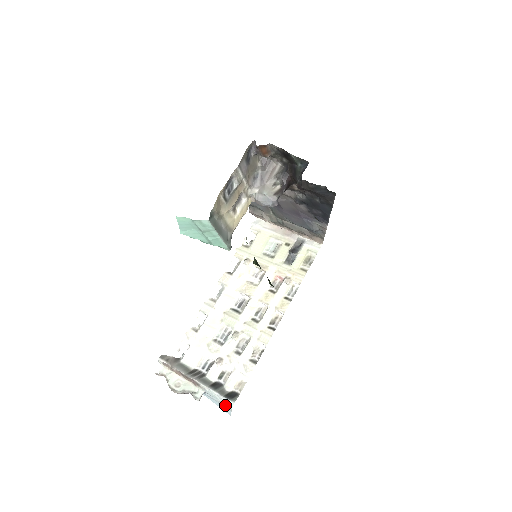
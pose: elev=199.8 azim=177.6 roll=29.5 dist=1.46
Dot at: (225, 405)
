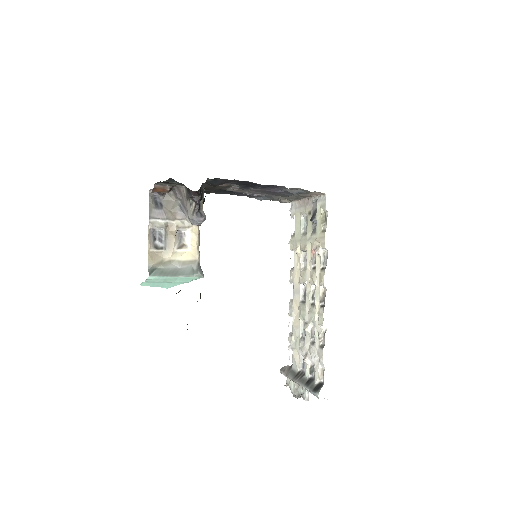
Dot at: occluded
